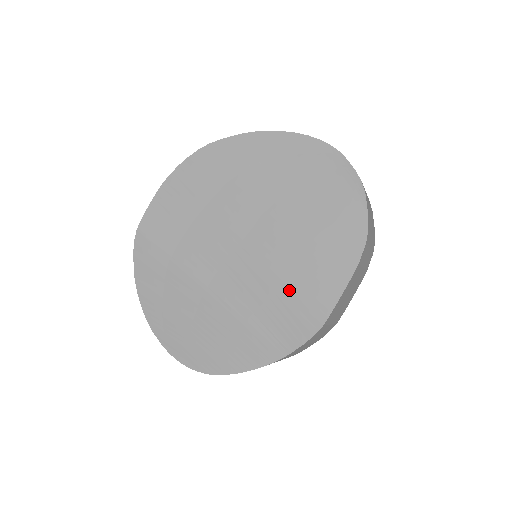
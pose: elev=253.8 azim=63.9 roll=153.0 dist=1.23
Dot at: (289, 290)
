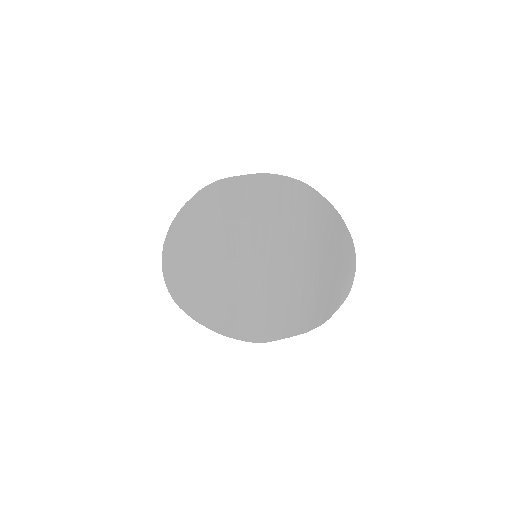
Dot at: (266, 310)
